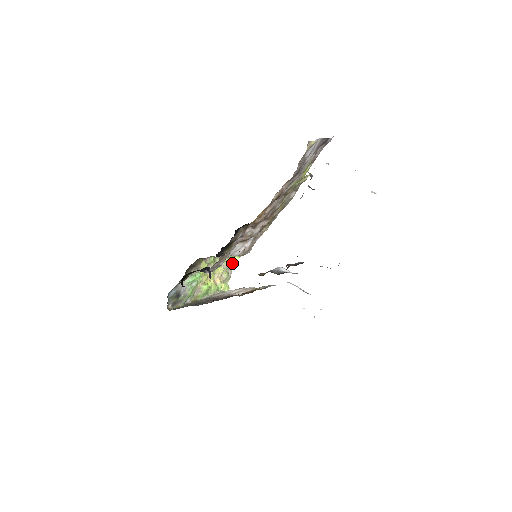
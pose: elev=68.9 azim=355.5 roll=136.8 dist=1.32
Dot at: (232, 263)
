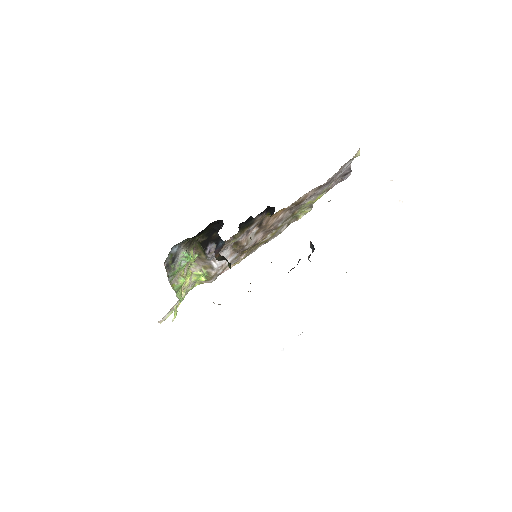
Dot at: (192, 286)
